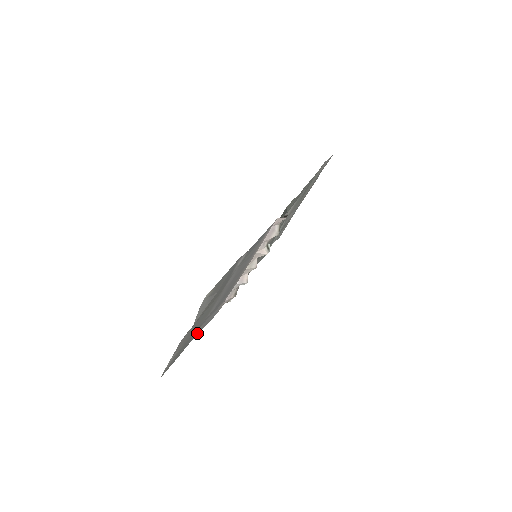
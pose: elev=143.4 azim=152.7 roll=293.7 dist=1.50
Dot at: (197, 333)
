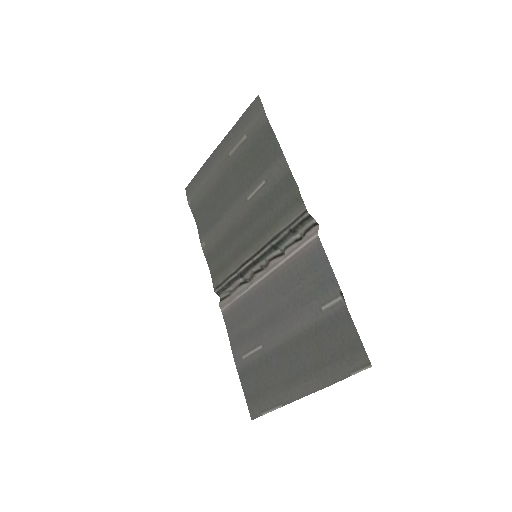
Dot at: (236, 355)
